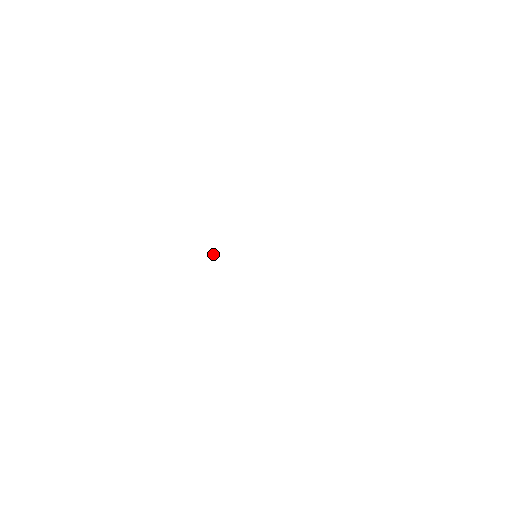
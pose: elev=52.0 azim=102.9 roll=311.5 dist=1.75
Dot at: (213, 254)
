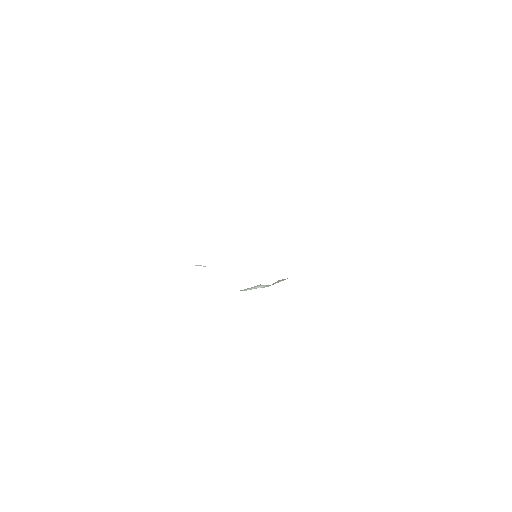
Dot at: (199, 265)
